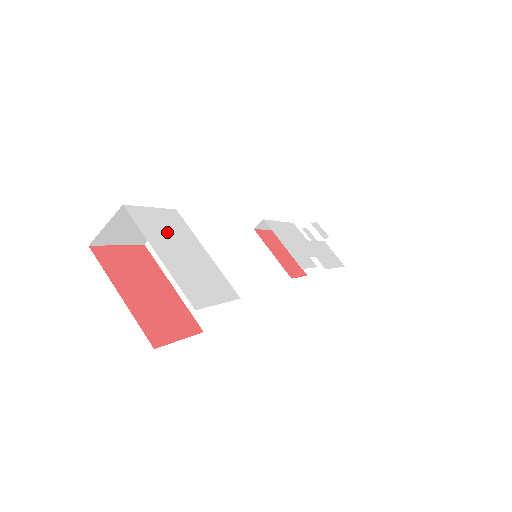
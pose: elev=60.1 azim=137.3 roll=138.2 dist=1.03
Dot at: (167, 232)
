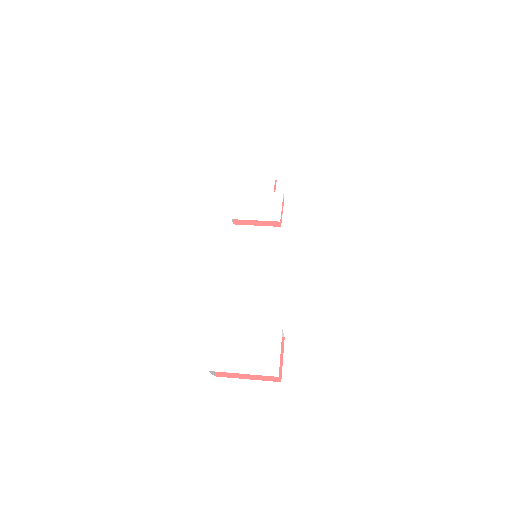
Dot at: (229, 351)
